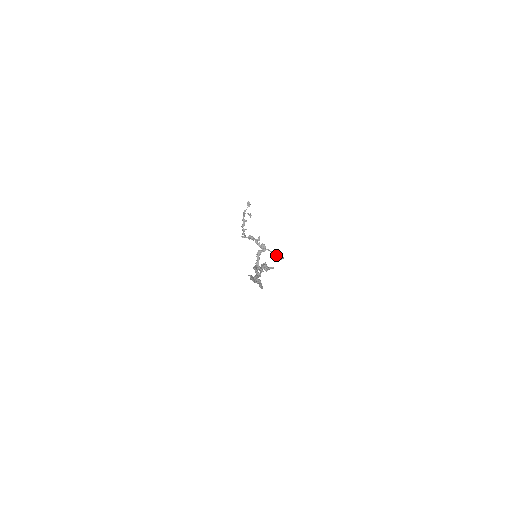
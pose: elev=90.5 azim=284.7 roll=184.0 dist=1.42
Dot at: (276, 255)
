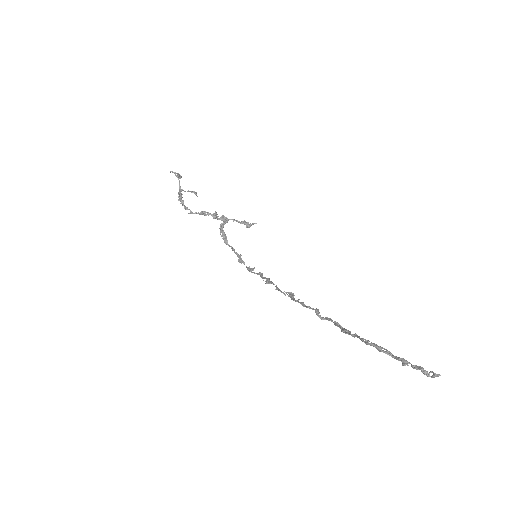
Dot at: (244, 223)
